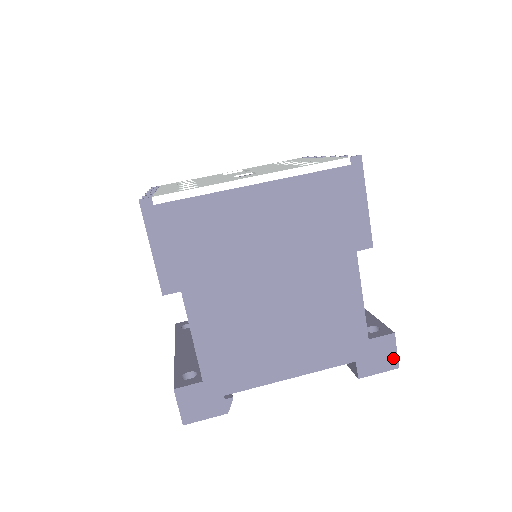
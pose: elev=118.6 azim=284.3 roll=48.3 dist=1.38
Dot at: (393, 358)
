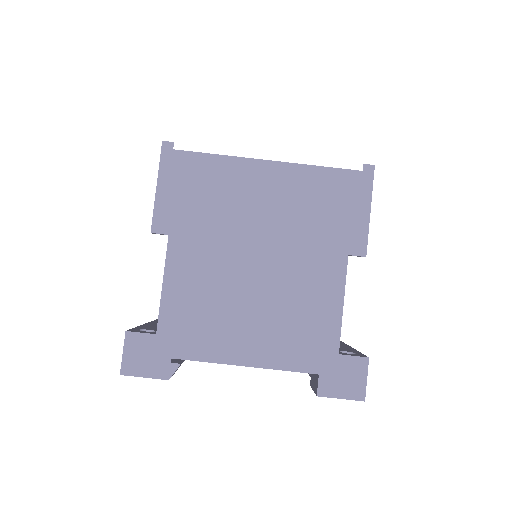
Dot at: (361, 387)
